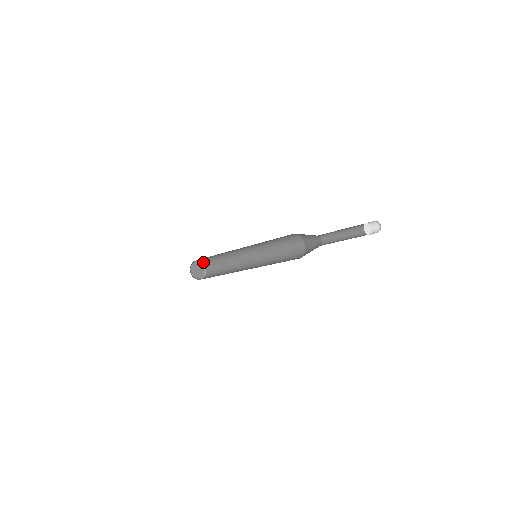
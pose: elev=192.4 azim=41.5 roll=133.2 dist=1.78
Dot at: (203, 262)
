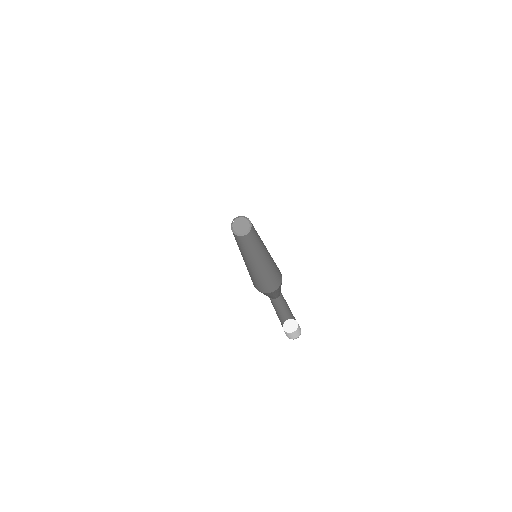
Dot at: (240, 216)
